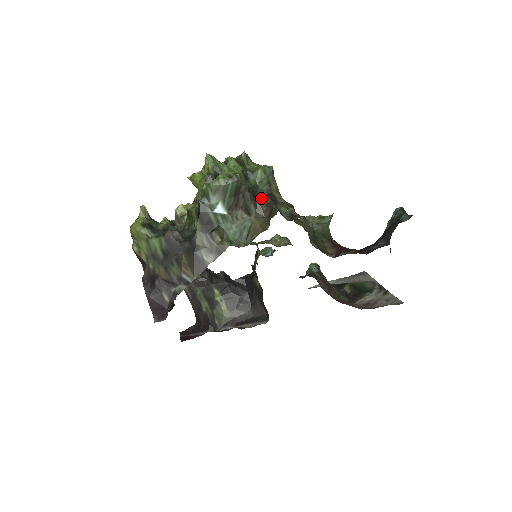
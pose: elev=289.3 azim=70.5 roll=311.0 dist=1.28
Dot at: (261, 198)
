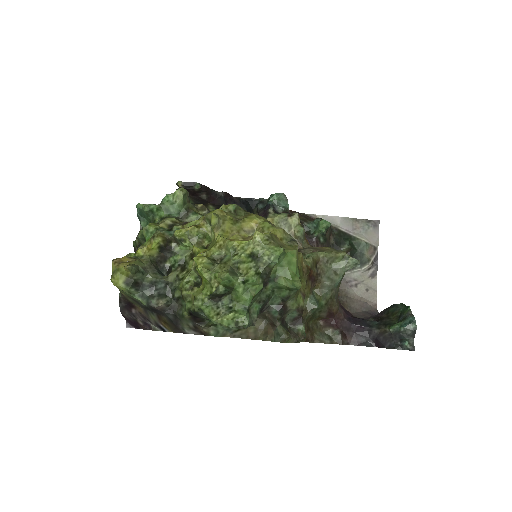
Dot at: (270, 307)
